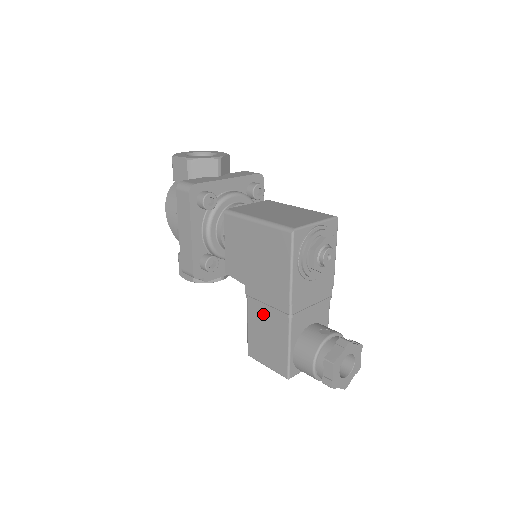
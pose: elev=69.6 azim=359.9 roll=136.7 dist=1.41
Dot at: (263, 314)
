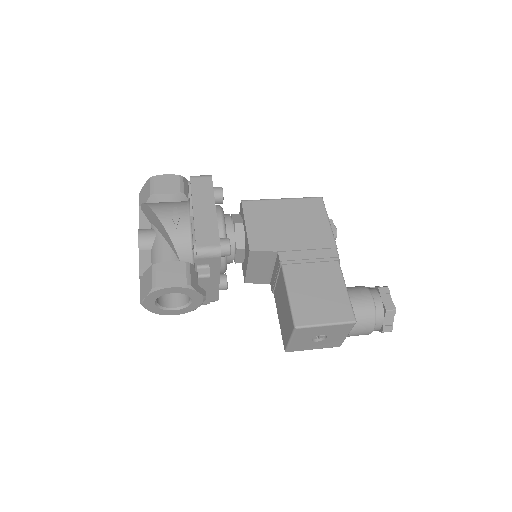
Dot at: (307, 271)
